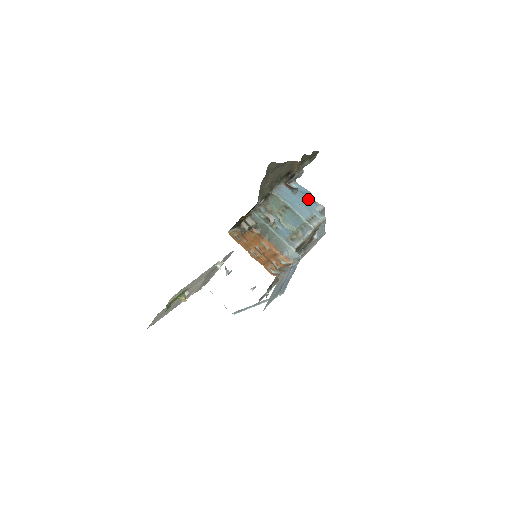
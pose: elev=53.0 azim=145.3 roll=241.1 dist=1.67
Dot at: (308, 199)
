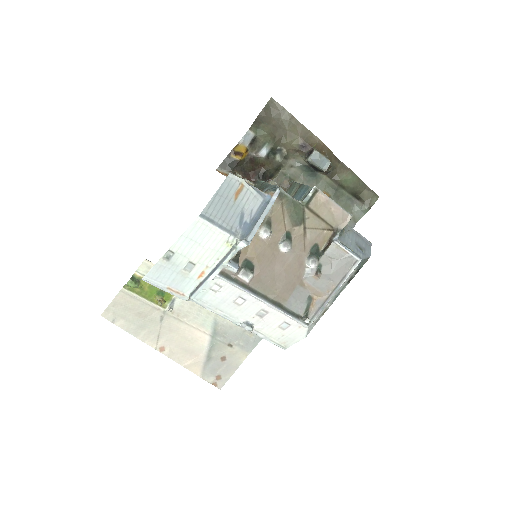
Dot at: occluded
